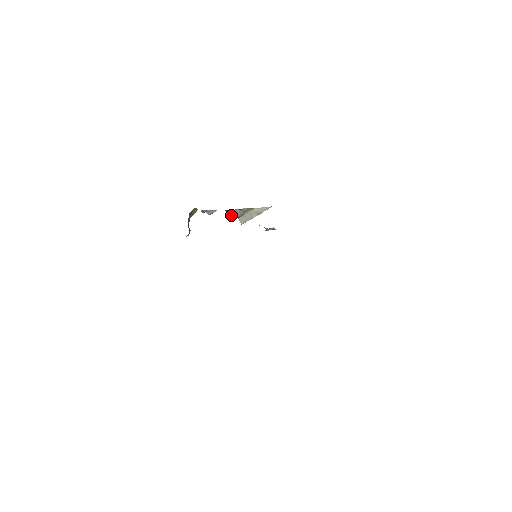
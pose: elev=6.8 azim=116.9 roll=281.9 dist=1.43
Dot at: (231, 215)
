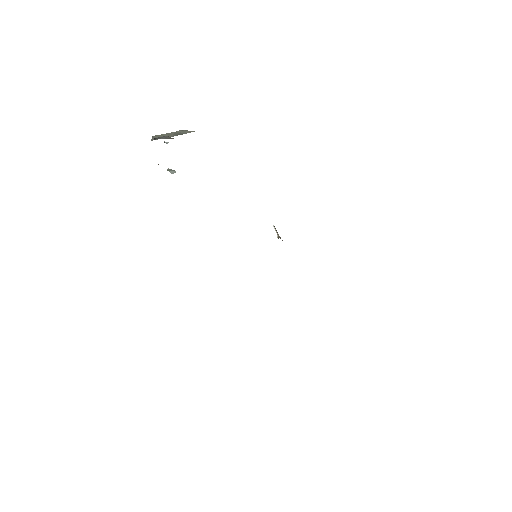
Dot at: (154, 139)
